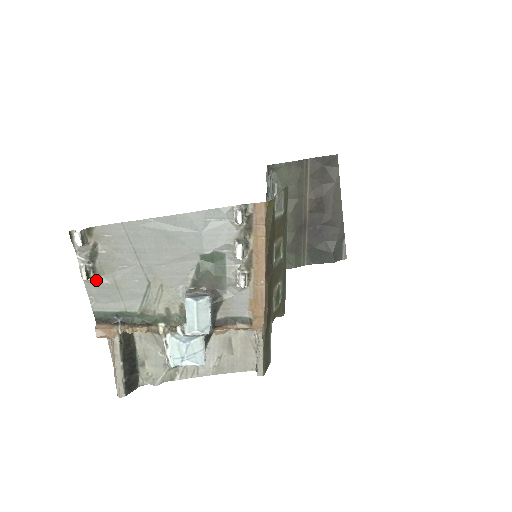
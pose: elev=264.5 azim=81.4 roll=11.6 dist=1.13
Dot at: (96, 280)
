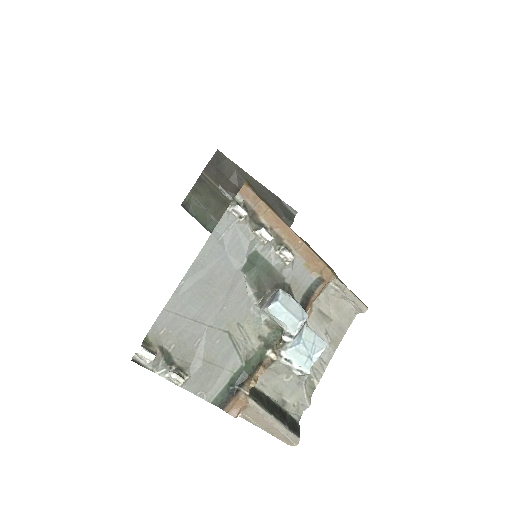
Dot at: (189, 375)
